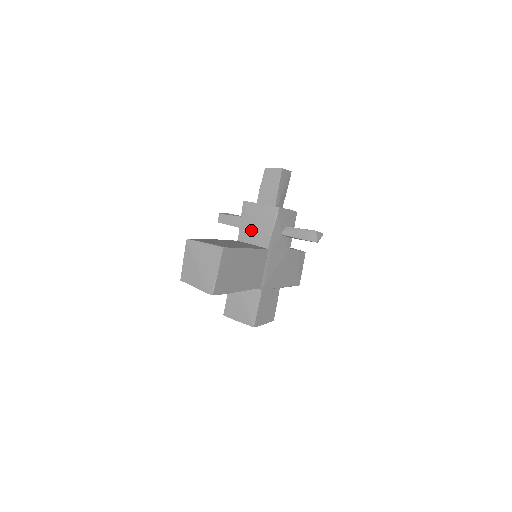
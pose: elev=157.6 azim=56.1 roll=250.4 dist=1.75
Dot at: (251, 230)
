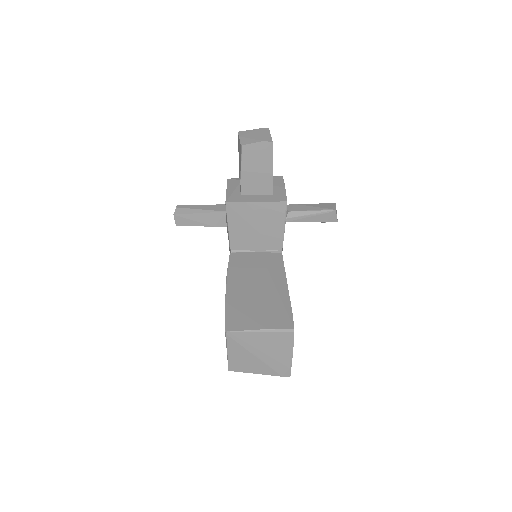
Dot at: (250, 237)
